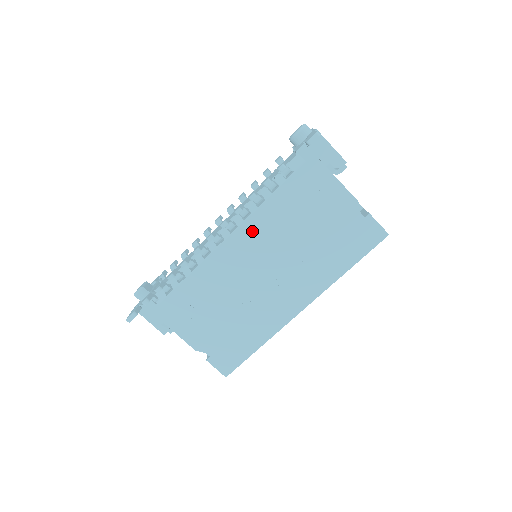
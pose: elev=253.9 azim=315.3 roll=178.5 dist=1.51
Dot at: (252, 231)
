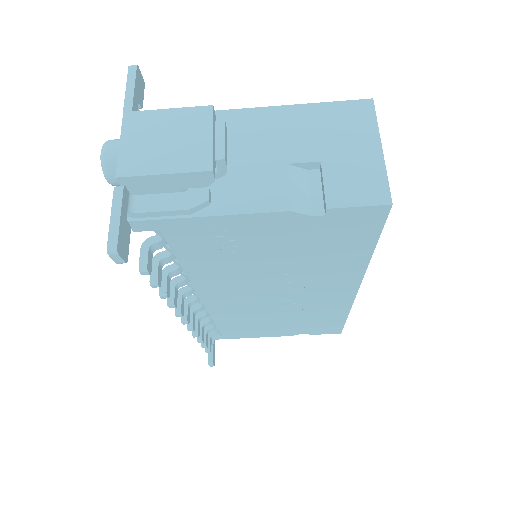
Dot at: (213, 288)
